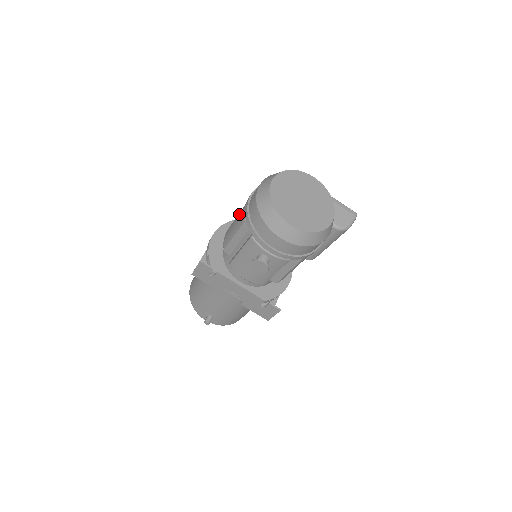
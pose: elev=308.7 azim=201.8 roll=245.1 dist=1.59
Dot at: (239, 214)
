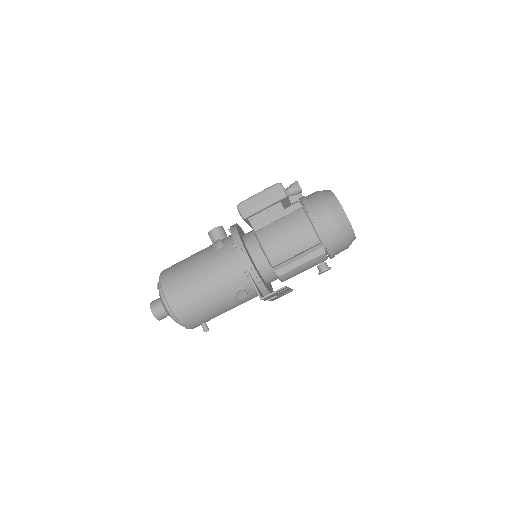
Dot at: (300, 236)
